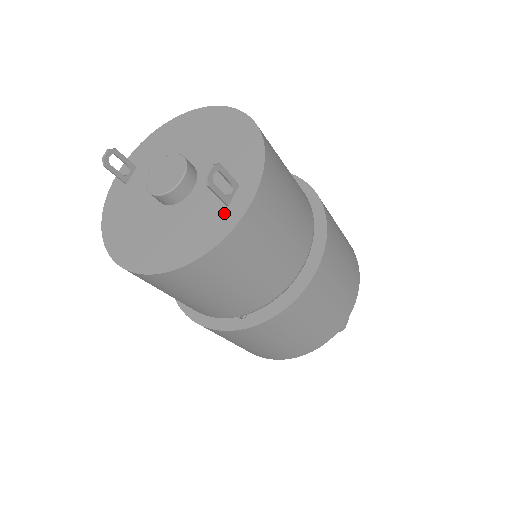
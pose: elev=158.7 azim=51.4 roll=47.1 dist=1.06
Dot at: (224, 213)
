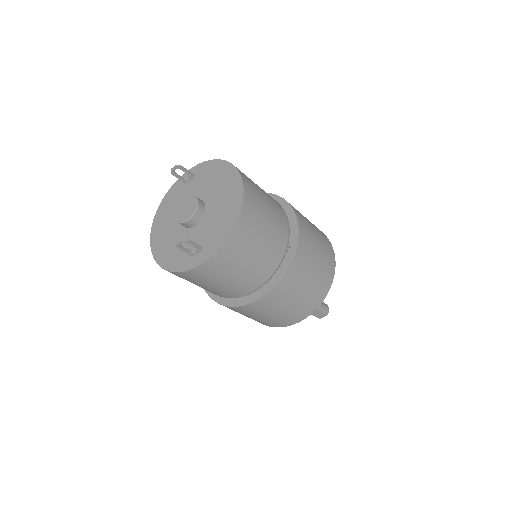
Dot at: (188, 258)
